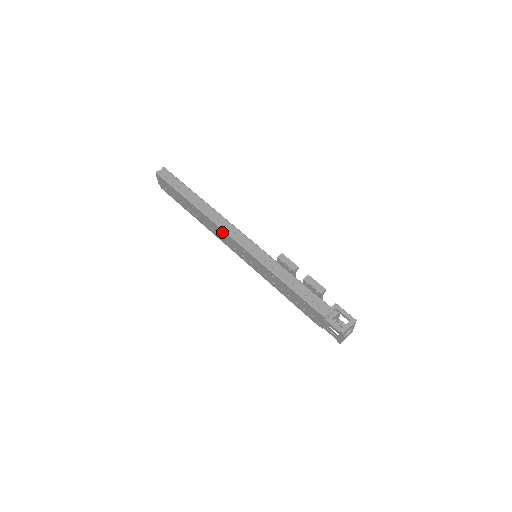
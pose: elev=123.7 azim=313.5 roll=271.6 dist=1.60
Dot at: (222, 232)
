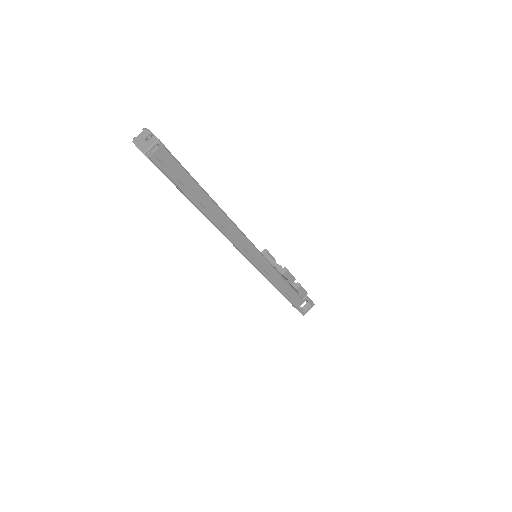
Dot at: occluded
